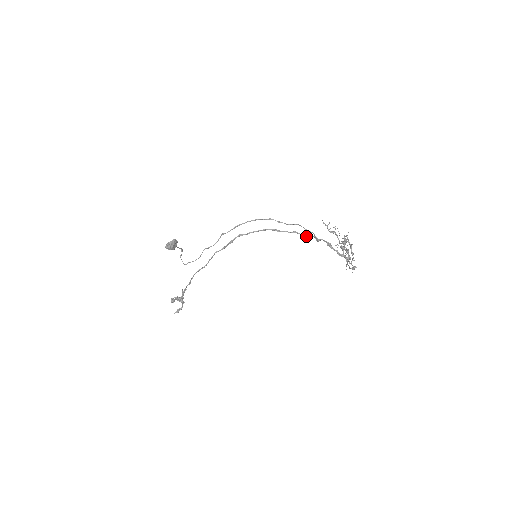
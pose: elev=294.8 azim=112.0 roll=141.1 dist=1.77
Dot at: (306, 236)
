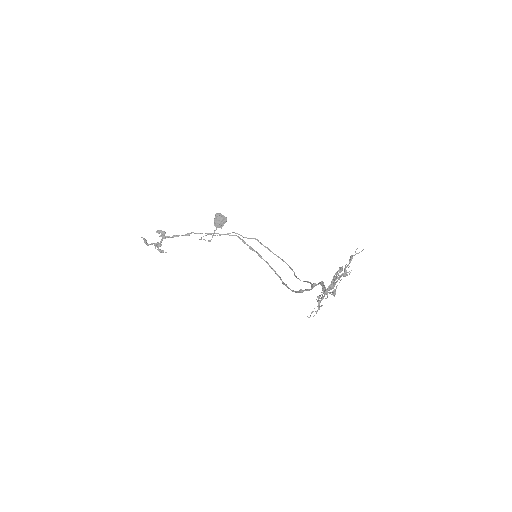
Dot at: (304, 290)
